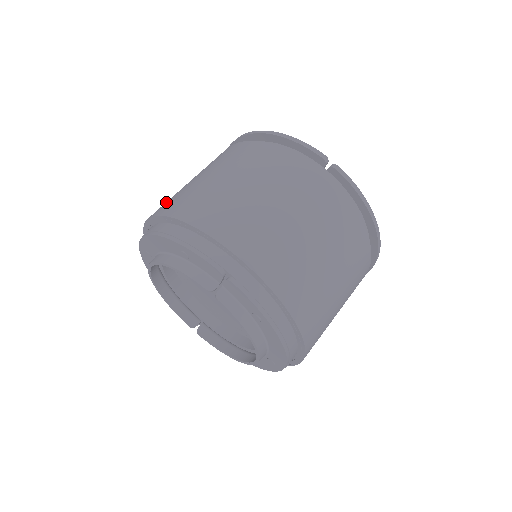
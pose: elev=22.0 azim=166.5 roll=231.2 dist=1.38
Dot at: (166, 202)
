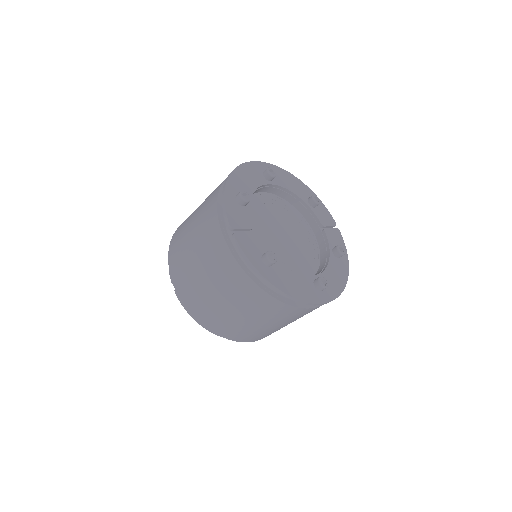
Dot at: occluded
